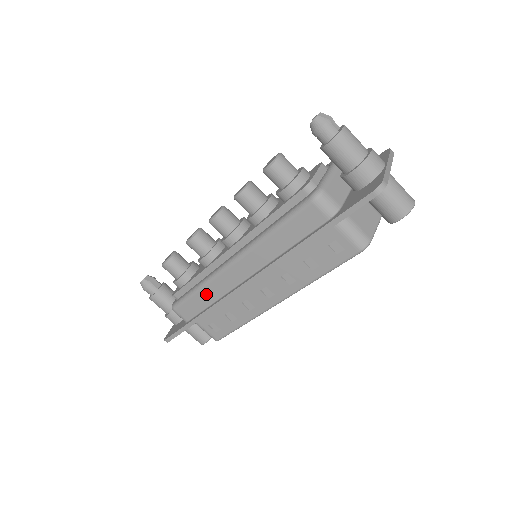
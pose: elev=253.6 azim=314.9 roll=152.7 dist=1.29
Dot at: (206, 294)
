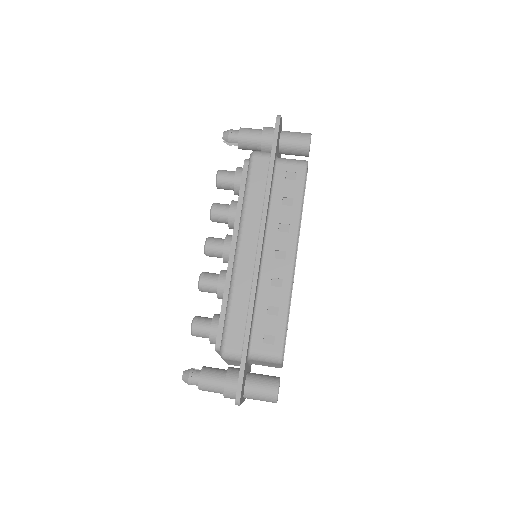
Dot at: (238, 300)
